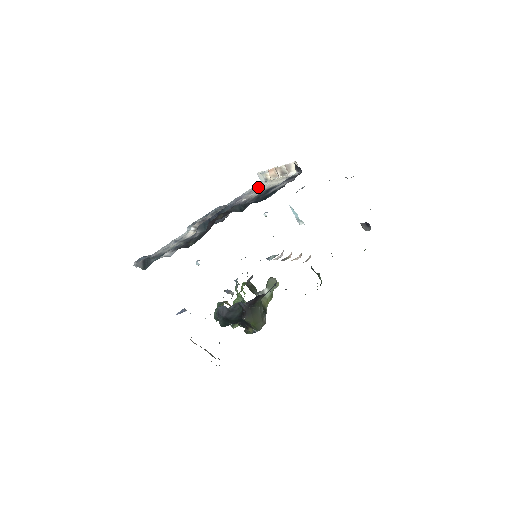
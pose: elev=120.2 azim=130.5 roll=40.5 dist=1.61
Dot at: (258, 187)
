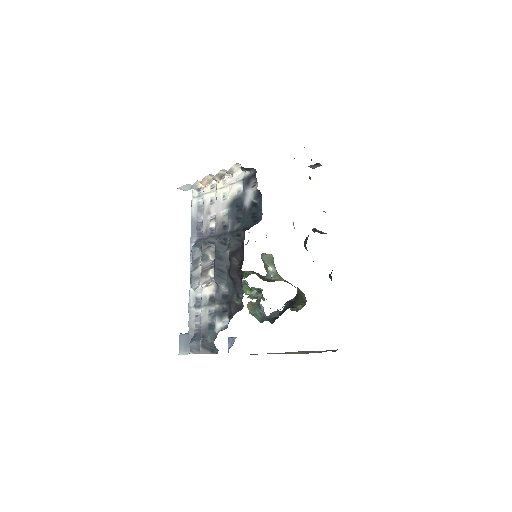
Dot at: (204, 203)
